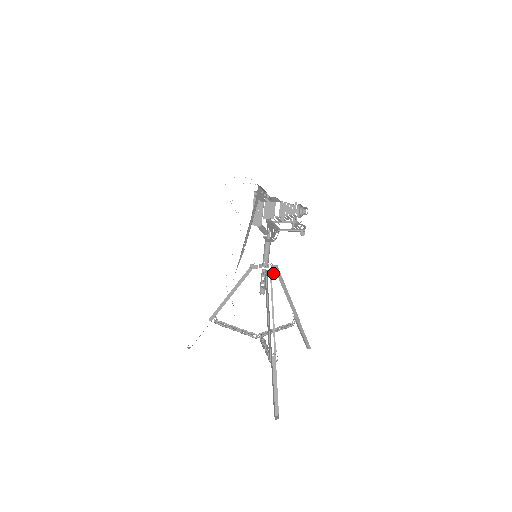
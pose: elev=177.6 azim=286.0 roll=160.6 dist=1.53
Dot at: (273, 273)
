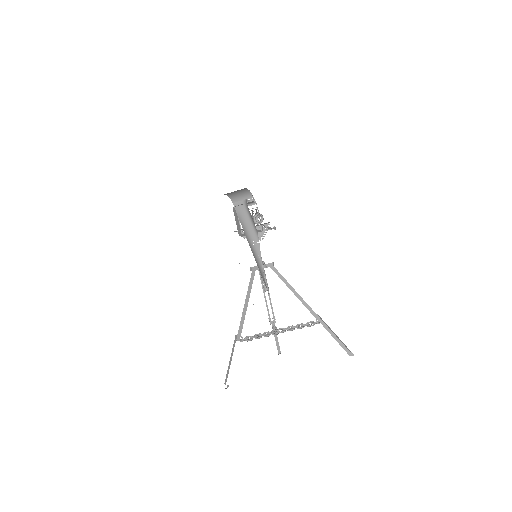
Dot at: occluded
